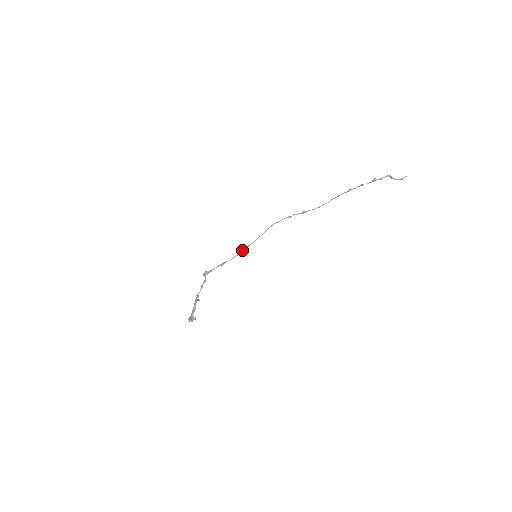
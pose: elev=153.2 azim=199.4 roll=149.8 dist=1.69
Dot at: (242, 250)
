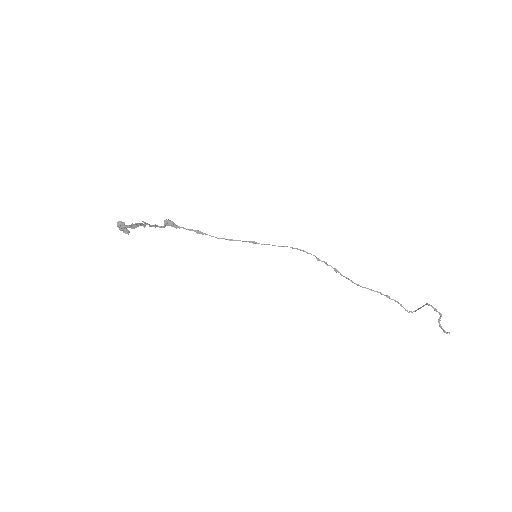
Dot at: (240, 240)
